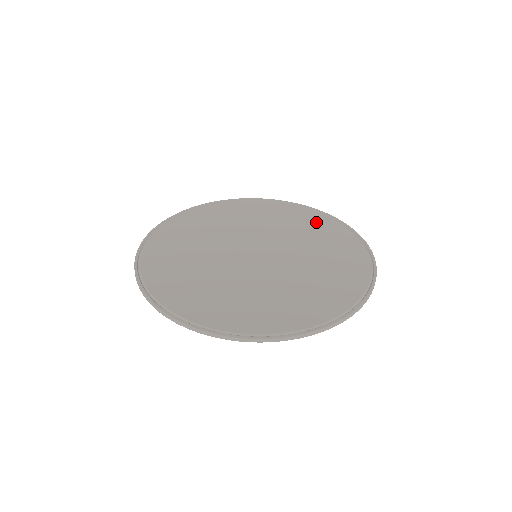
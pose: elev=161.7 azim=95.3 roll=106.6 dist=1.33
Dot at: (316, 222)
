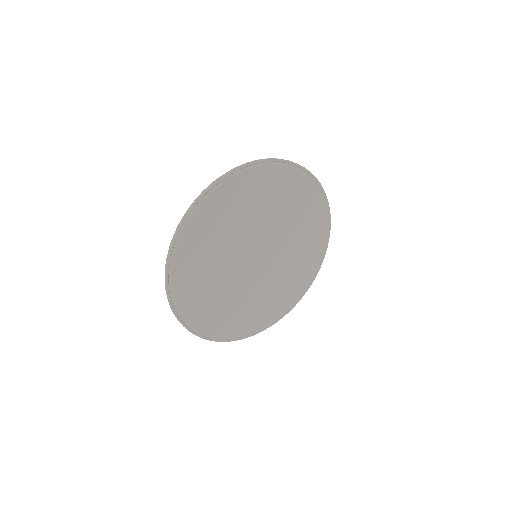
Dot at: (296, 189)
